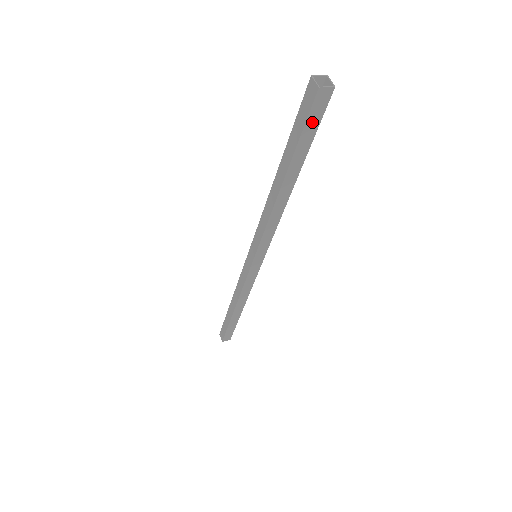
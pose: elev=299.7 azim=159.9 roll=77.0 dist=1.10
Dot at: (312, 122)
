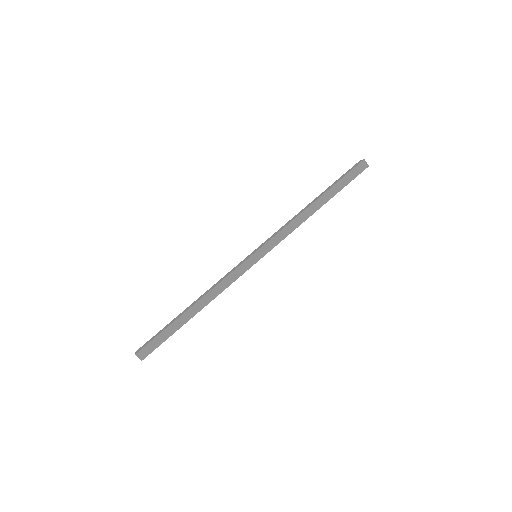
Dot at: (352, 175)
